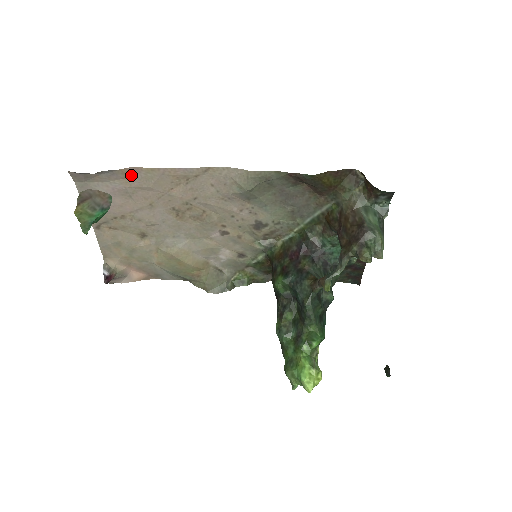
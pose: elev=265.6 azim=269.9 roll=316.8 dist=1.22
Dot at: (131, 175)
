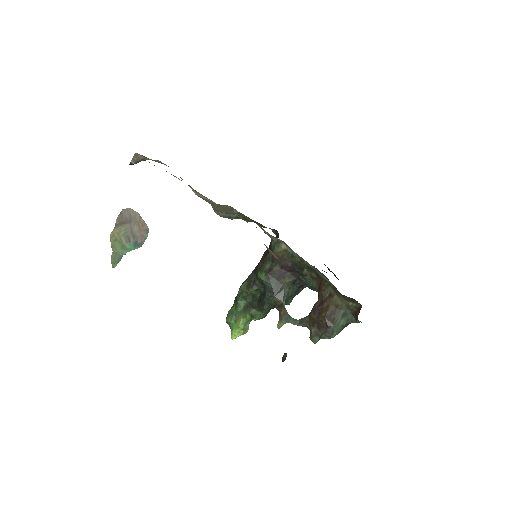
Dot at: occluded
